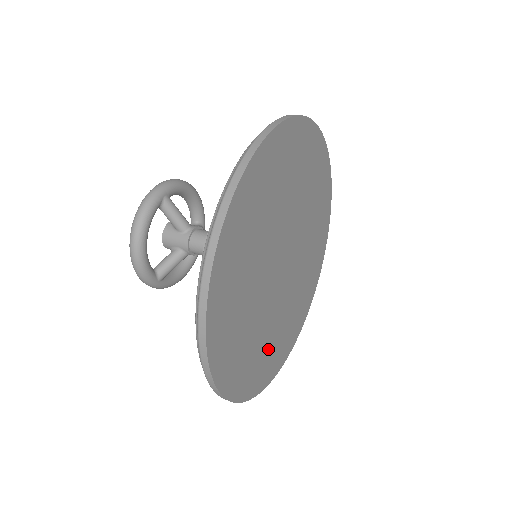
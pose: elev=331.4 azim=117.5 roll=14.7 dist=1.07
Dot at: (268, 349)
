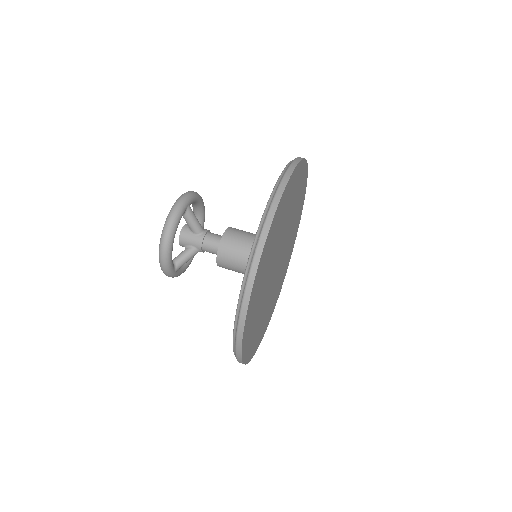
Dot at: (260, 326)
